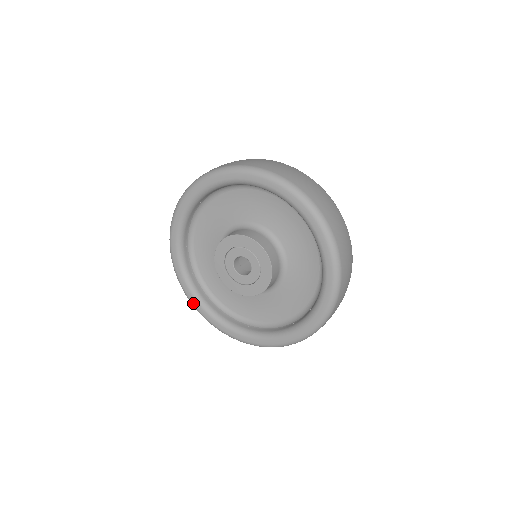
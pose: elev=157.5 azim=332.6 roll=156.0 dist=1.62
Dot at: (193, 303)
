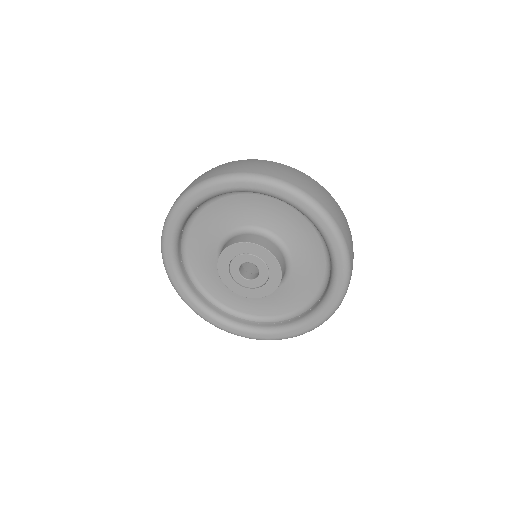
Dot at: (172, 279)
